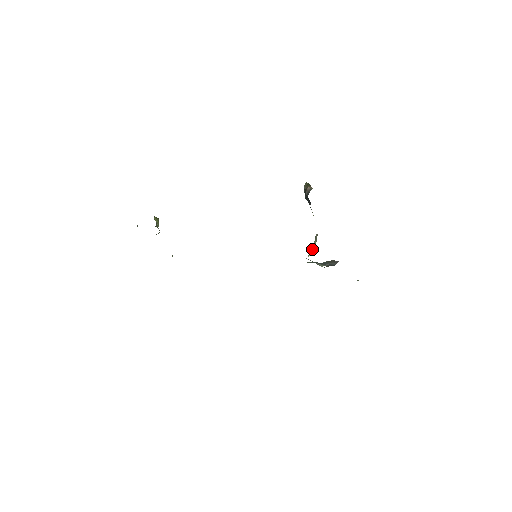
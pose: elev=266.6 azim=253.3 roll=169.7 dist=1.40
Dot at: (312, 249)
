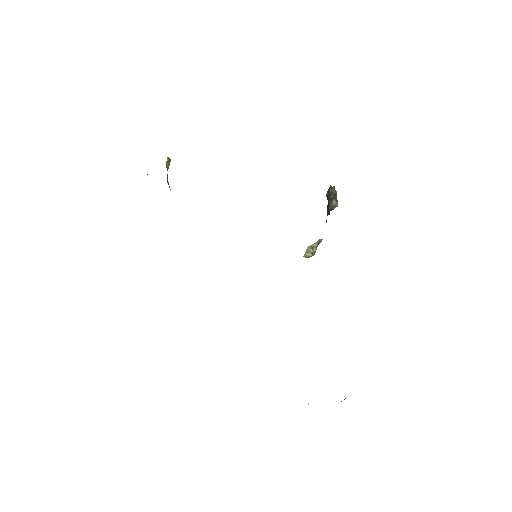
Dot at: (311, 250)
